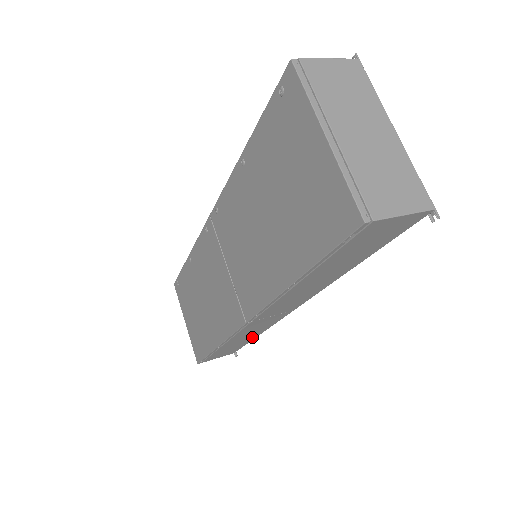
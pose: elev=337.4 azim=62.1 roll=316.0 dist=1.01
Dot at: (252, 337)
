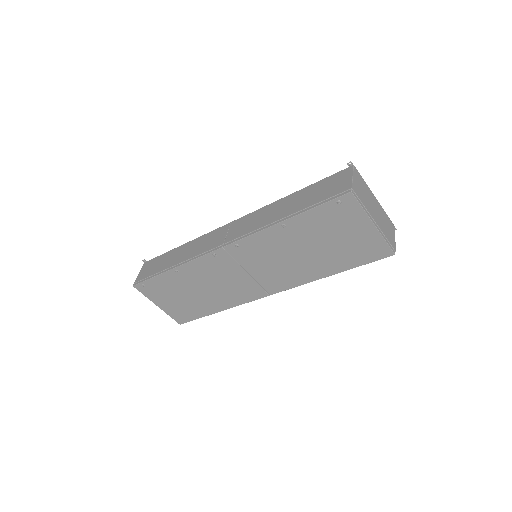
Dot at: occluded
